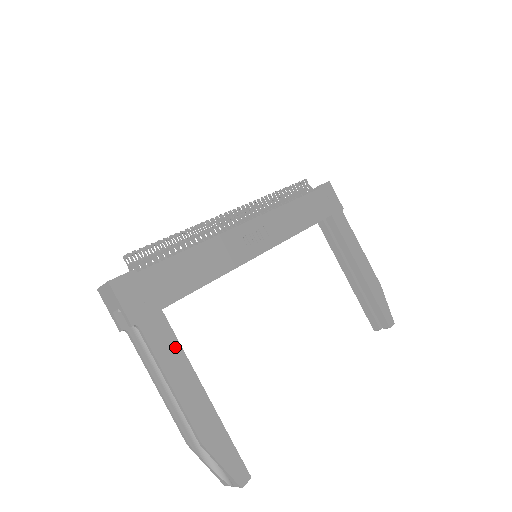
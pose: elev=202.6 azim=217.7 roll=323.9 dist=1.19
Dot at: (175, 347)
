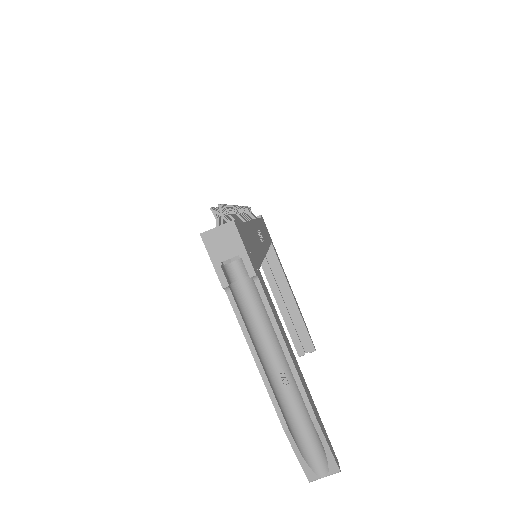
Dot at: (275, 311)
